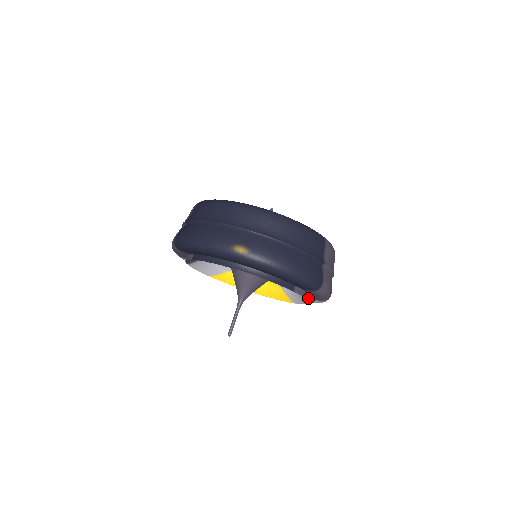
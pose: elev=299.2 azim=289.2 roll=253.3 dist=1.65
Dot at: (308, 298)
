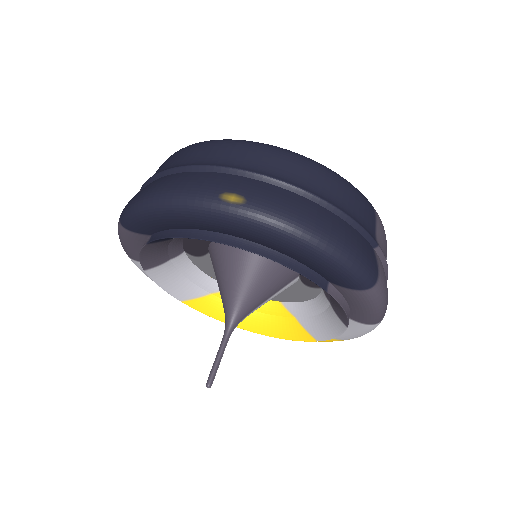
Dot at: (348, 315)
